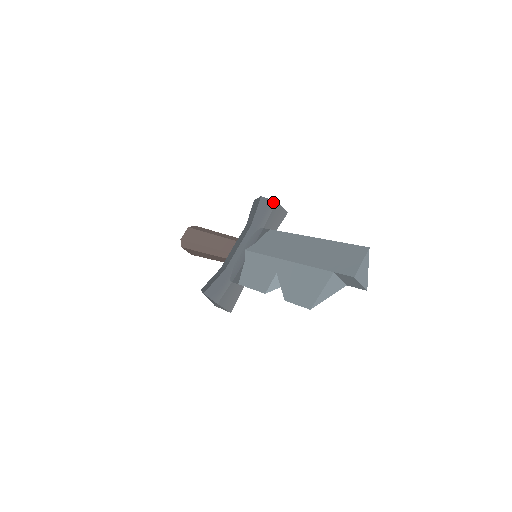
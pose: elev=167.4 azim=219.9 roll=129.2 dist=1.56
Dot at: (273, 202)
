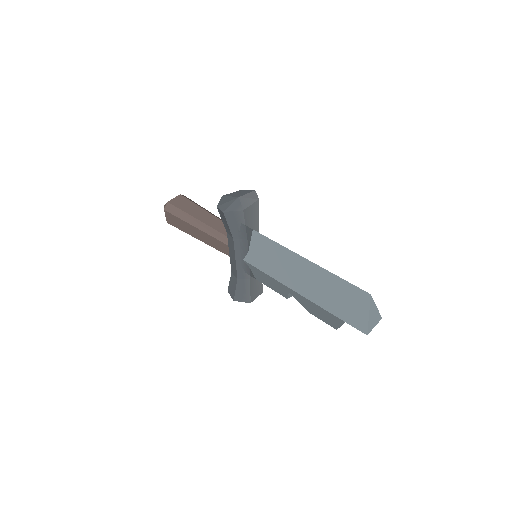
Dot at: (239, 213)
